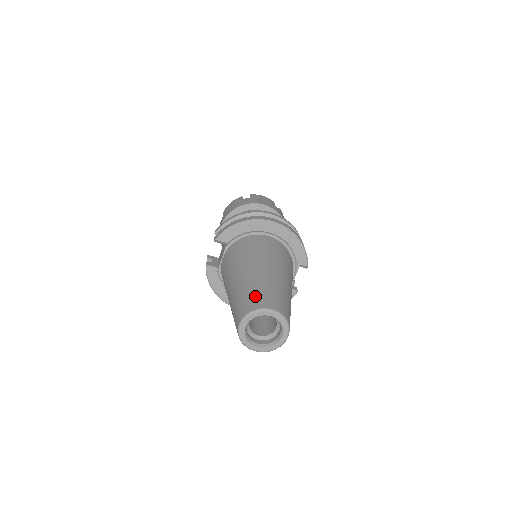
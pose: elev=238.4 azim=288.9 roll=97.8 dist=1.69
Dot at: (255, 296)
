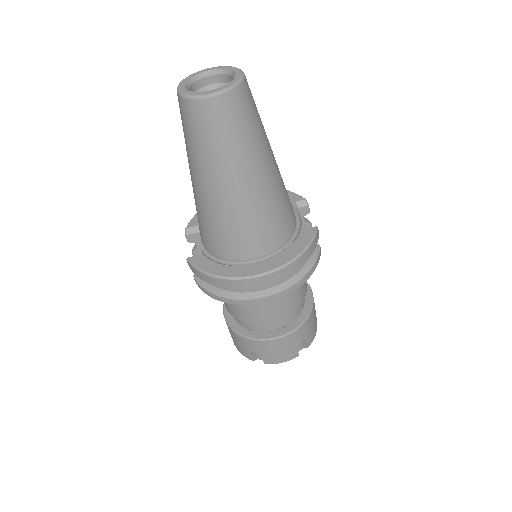
Dot at: occluded
